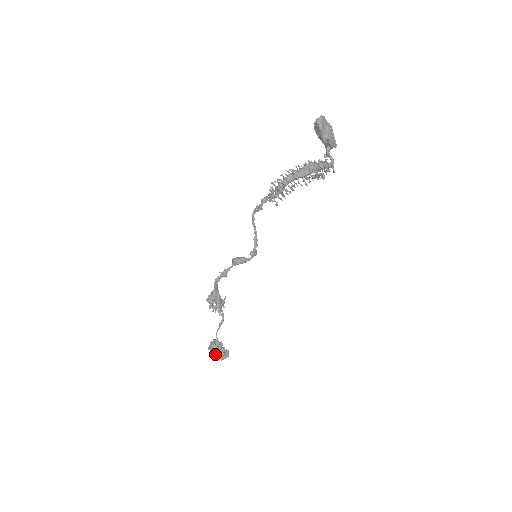
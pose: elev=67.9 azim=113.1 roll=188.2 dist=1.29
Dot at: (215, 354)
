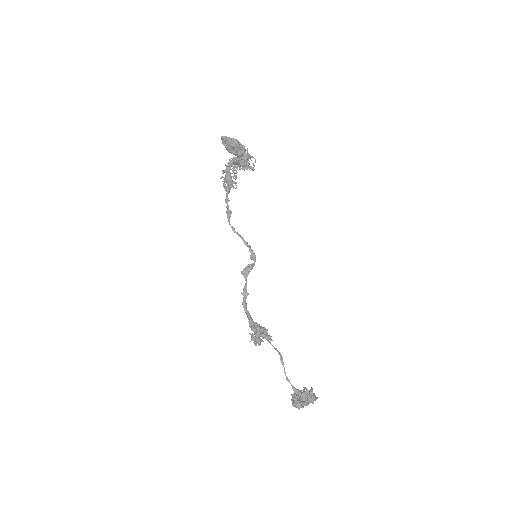
Dot at: (302, 401)
